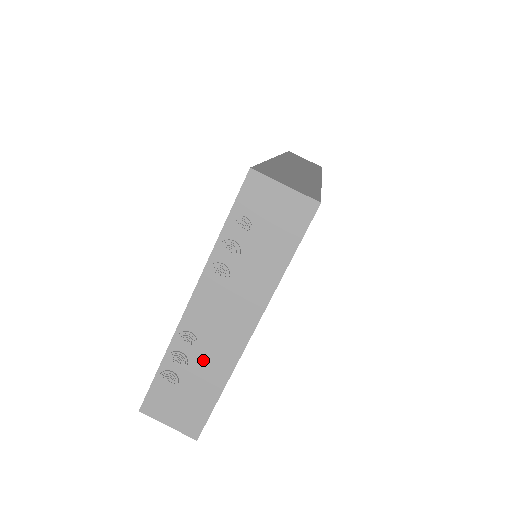
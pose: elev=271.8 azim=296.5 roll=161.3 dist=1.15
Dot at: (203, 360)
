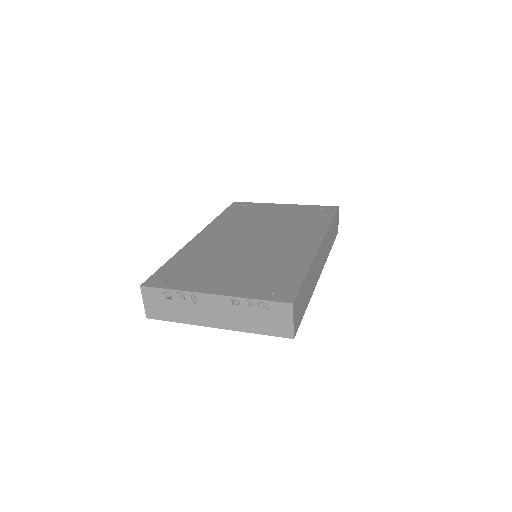
Dot at: (188, 309)
